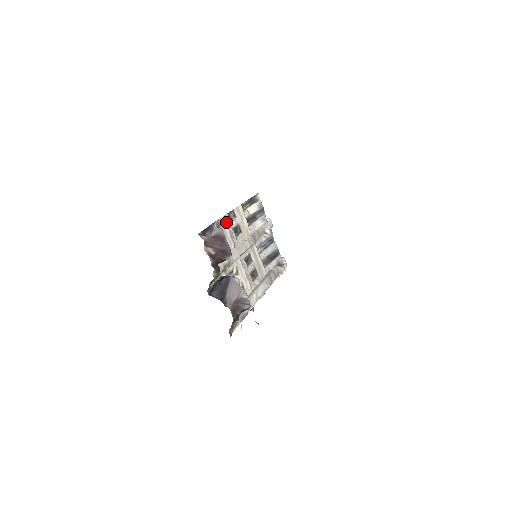
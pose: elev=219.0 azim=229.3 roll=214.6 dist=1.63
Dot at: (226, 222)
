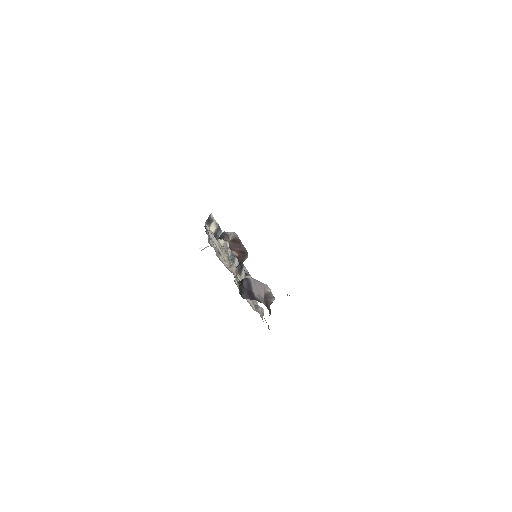
Dot at: (212, 237)
